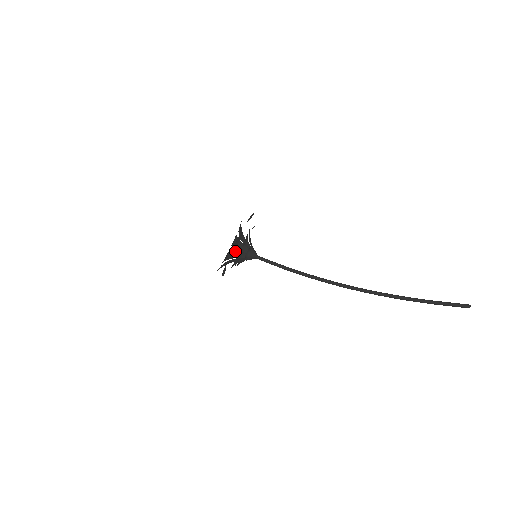
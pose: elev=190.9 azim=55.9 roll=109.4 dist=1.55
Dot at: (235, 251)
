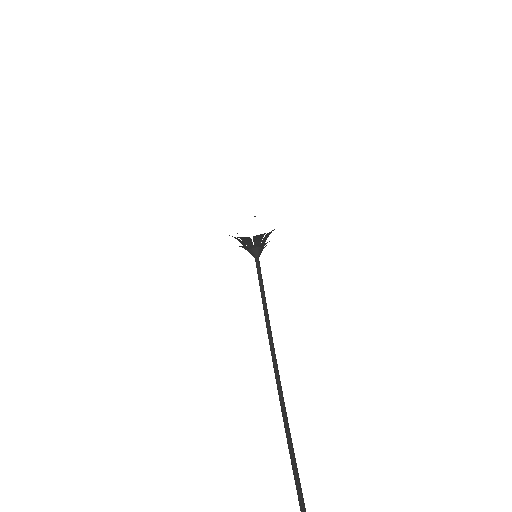
Dot at: (263, 236)
